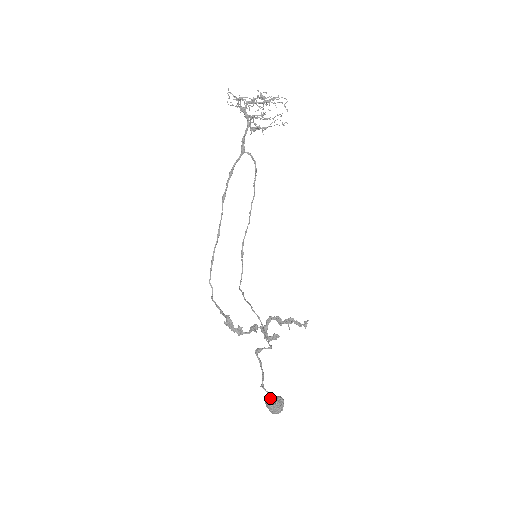
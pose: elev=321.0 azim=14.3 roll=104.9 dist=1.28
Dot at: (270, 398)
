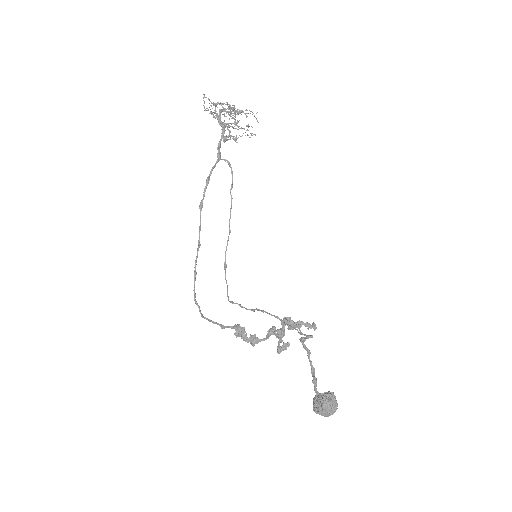
Dot at: (322, 396)
